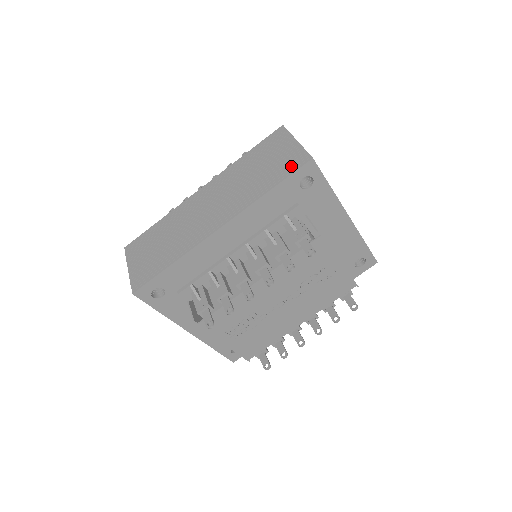
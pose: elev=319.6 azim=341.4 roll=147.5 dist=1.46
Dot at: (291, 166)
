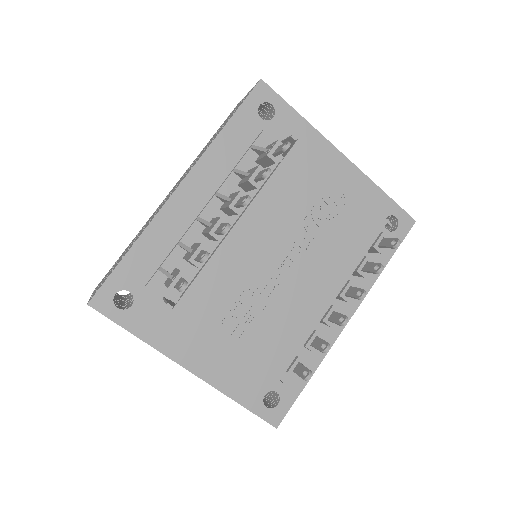
Dot at: occluded
